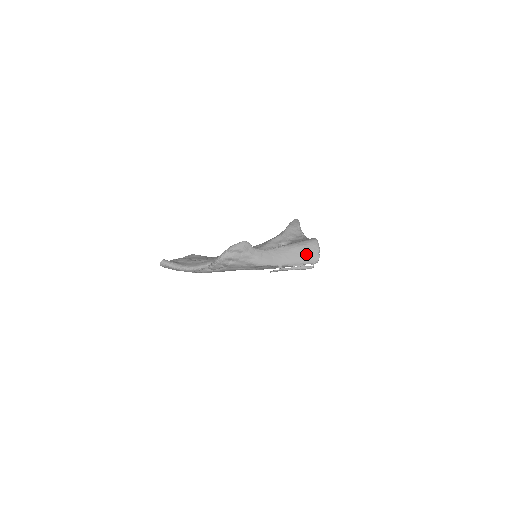
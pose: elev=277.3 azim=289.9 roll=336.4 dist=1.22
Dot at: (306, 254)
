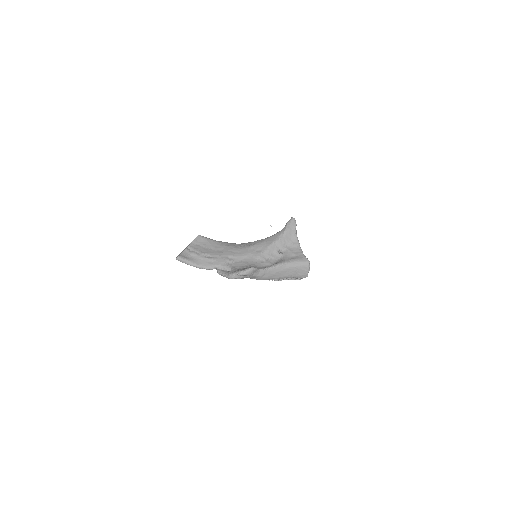
Dot at: (298, 273)
